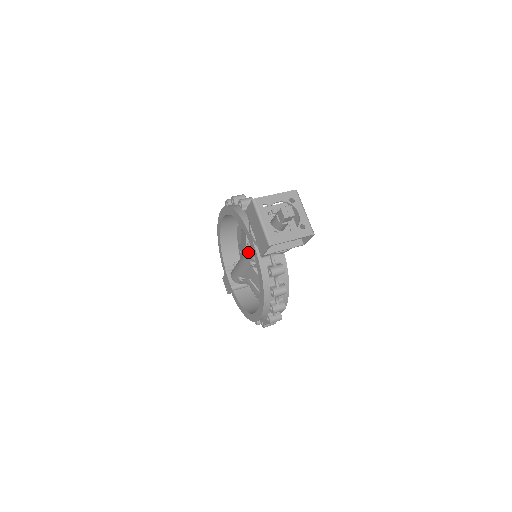
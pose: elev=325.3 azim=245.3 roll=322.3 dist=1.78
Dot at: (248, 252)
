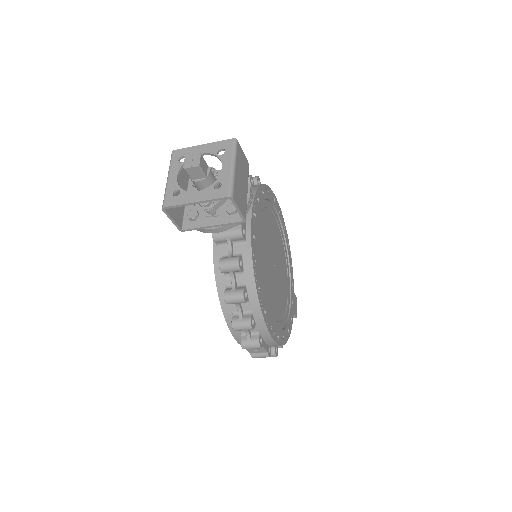
Dot at: occluded
